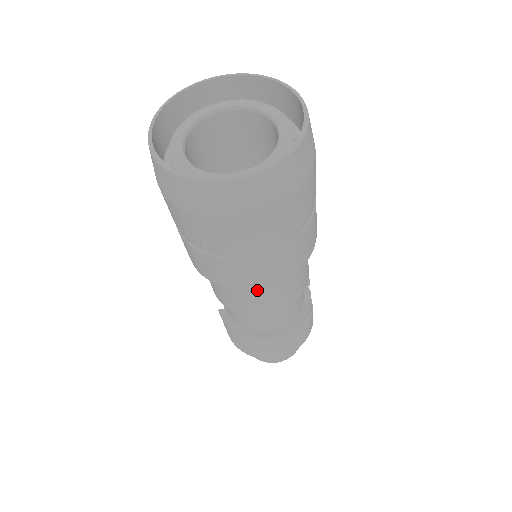
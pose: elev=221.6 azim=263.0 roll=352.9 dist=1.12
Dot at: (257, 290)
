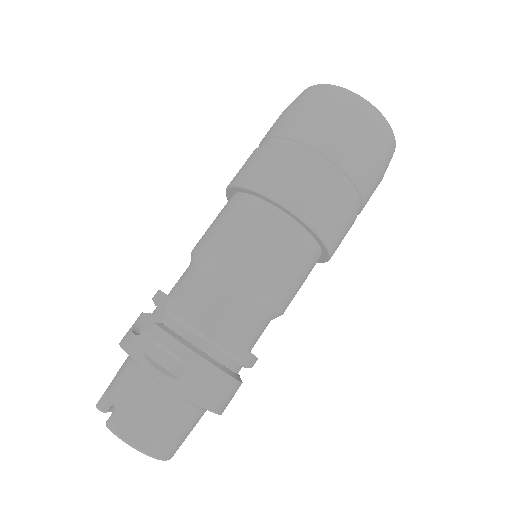
Dot at: (302, 248)
